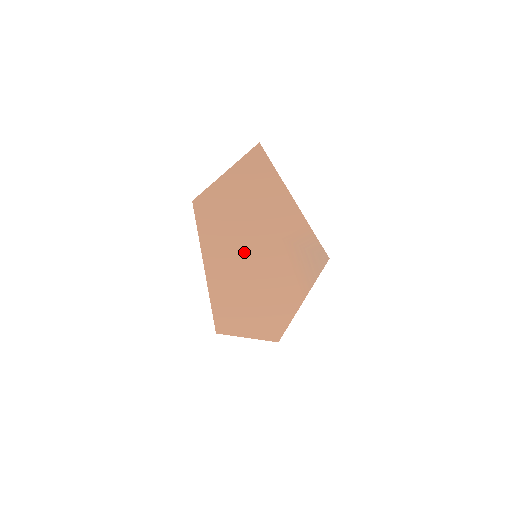
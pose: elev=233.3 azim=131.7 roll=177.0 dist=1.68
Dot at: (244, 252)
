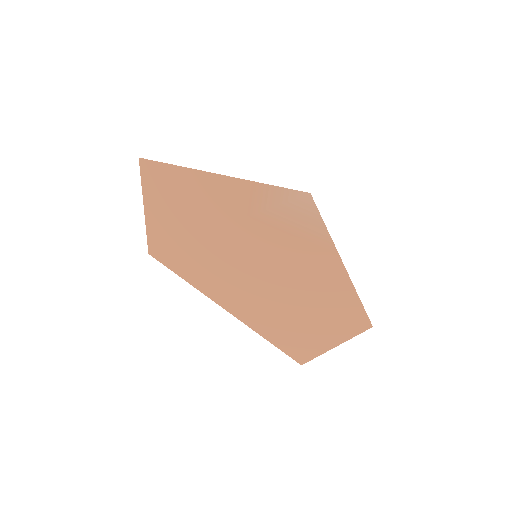
Dot at: (232, 260)
